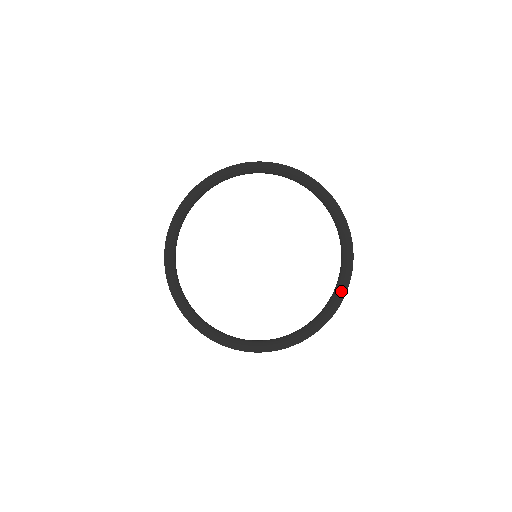
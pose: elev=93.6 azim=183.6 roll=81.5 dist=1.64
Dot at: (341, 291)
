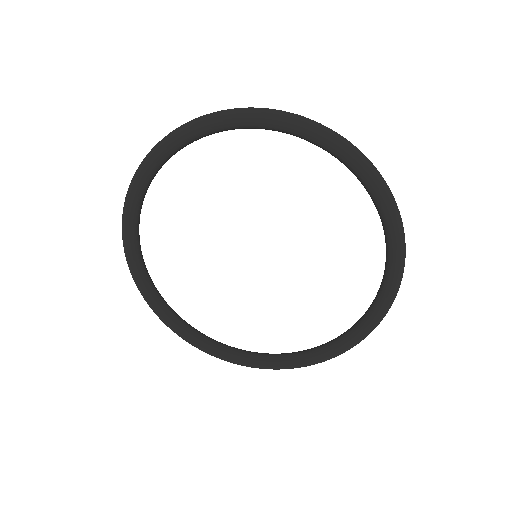
Dot at: (366, 331)
